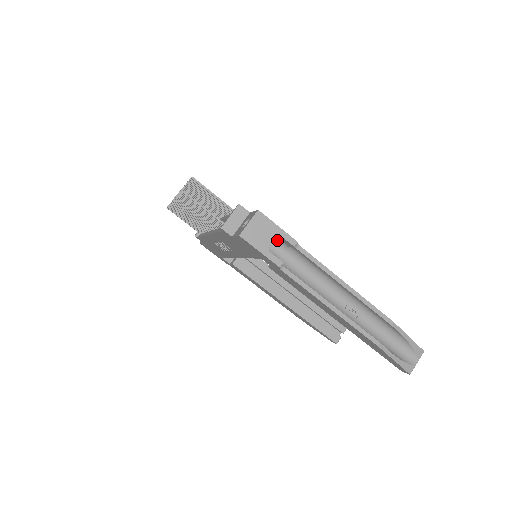
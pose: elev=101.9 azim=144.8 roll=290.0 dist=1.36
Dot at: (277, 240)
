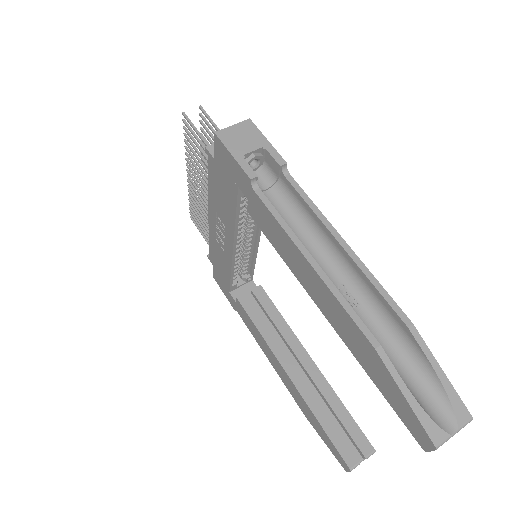
Dot at: (265, 169)
